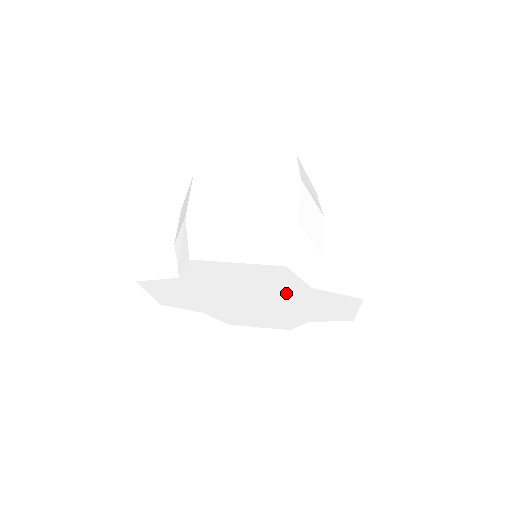
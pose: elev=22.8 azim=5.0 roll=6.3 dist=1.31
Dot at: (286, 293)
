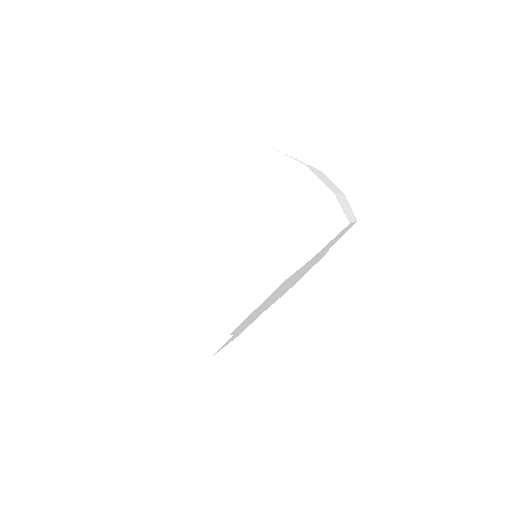
Dot at: occluded
